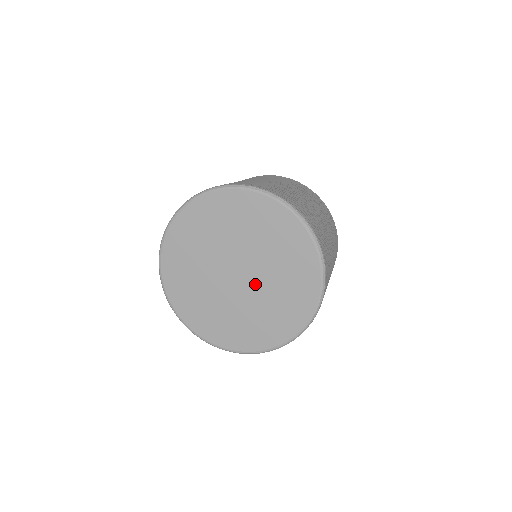
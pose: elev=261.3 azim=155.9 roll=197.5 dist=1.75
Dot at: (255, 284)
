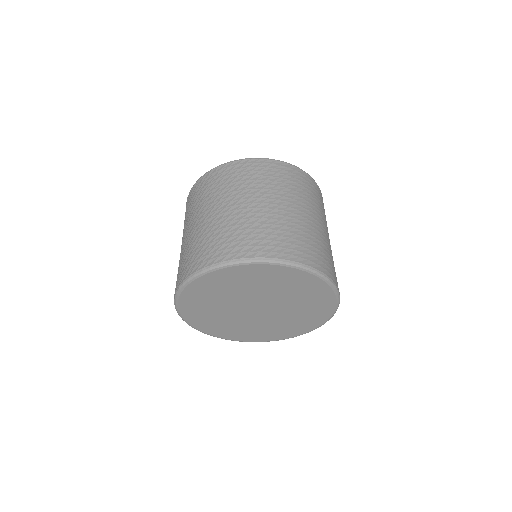
Dot at: (274, 303)
